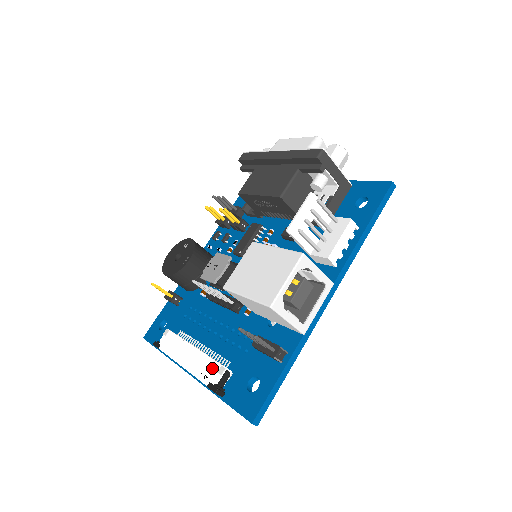
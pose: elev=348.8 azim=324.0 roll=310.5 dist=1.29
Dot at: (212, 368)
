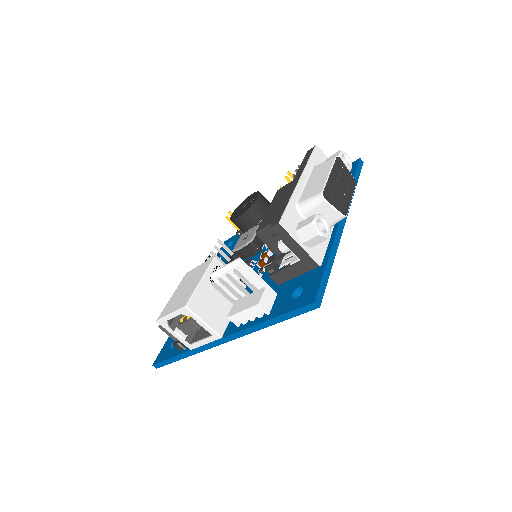
Dot at: occluded
